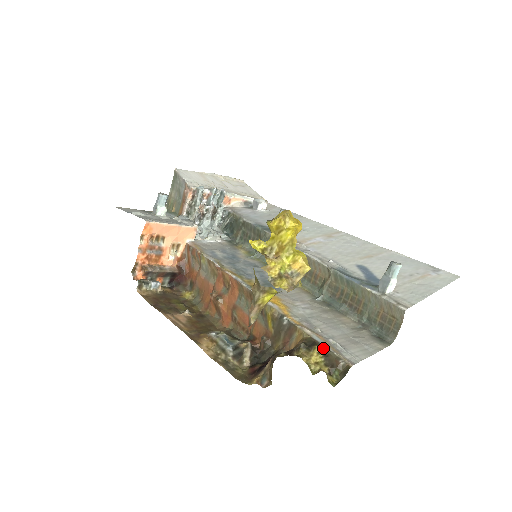
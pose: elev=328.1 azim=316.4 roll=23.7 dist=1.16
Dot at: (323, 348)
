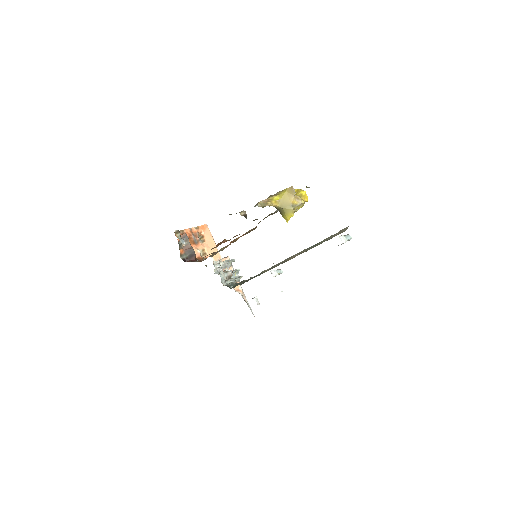
Dot at: occluded
